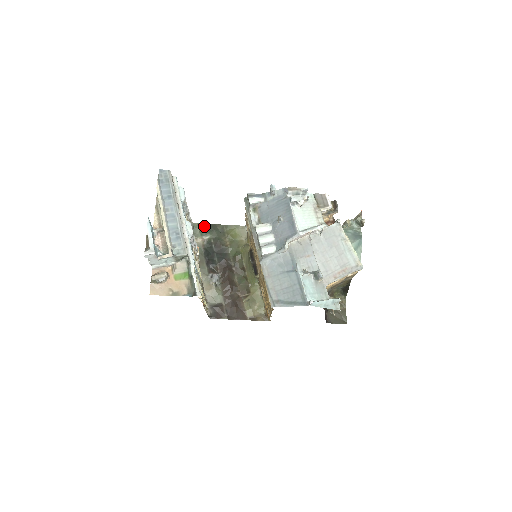
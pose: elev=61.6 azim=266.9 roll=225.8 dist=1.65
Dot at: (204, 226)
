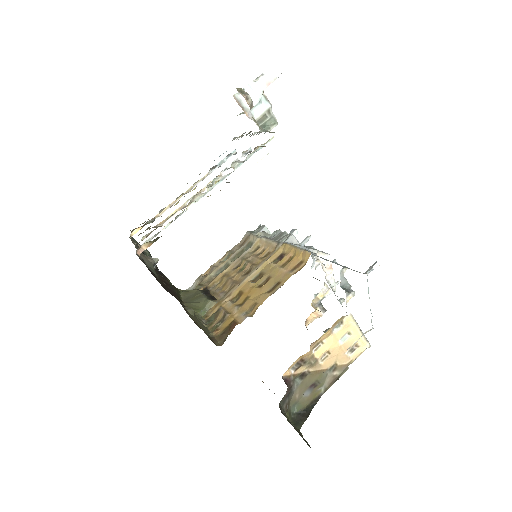
Dot at: occluded
